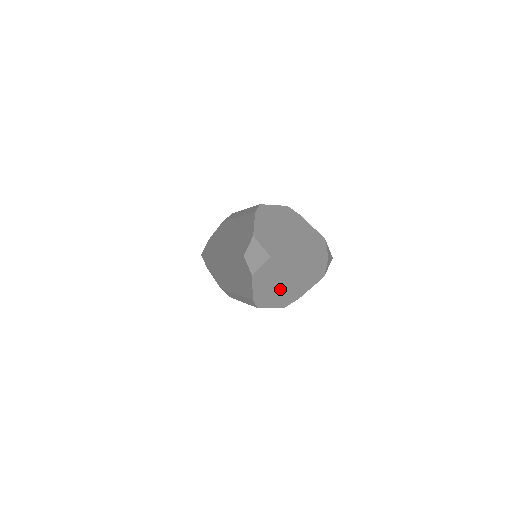
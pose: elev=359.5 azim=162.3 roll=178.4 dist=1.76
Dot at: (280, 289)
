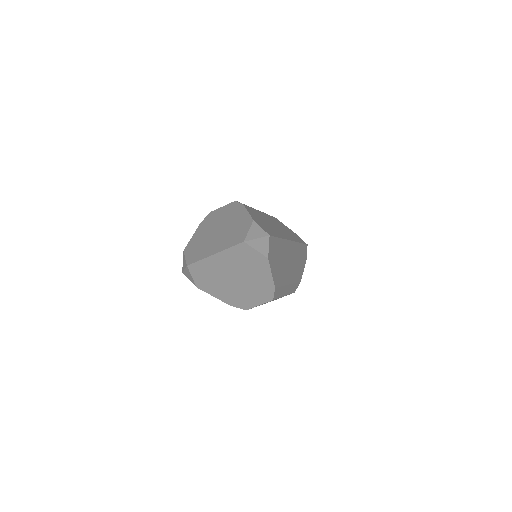
Dot at: (242, 287)
